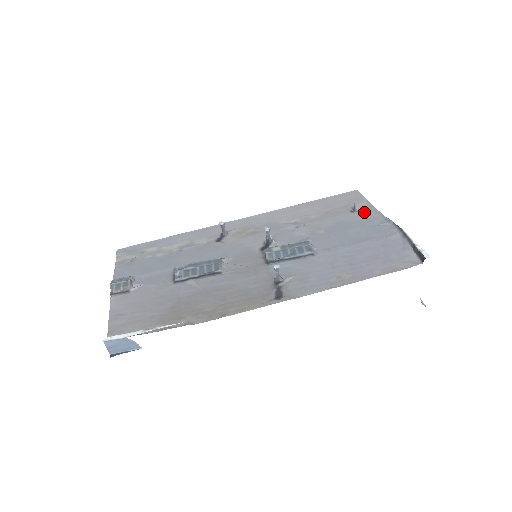
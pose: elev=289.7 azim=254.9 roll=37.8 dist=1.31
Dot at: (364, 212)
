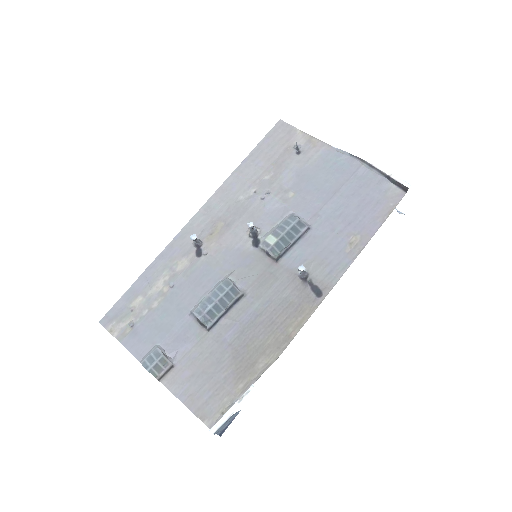
Dot at: (310, 149)
